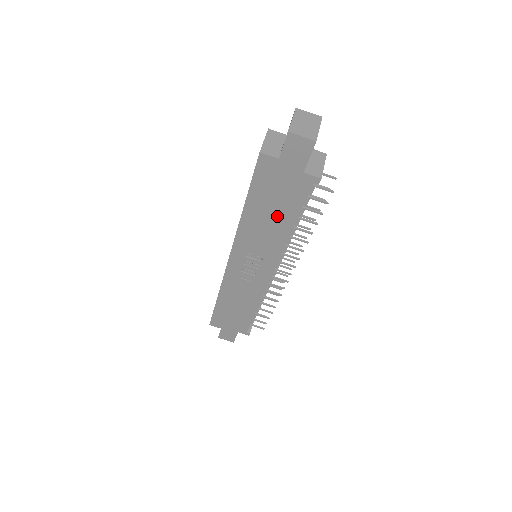
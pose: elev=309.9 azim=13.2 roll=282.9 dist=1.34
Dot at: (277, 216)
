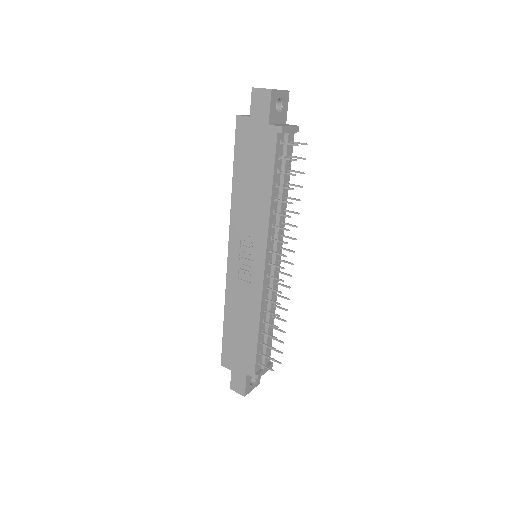
Dot at: (257, 183)
